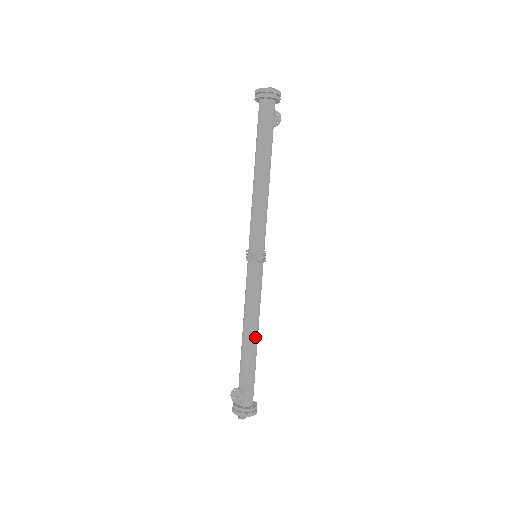
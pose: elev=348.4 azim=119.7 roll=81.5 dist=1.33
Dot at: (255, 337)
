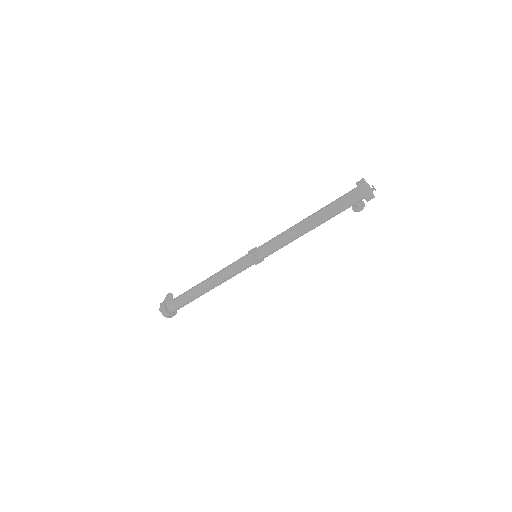
Dot at: (207, 288)
